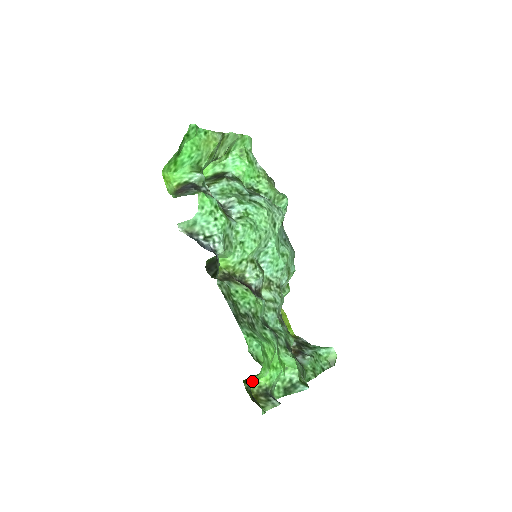
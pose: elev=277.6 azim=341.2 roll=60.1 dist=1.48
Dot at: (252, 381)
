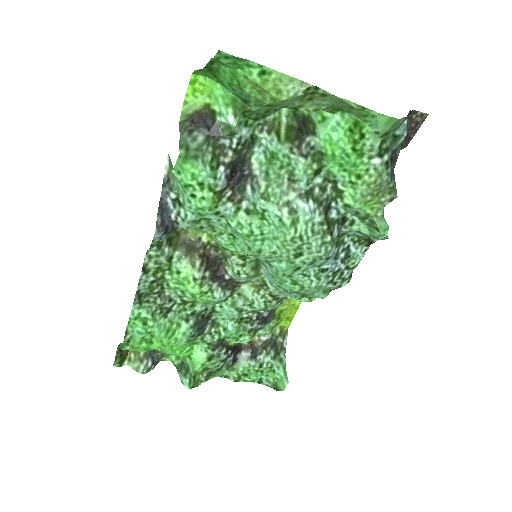
Dot at: occluded
